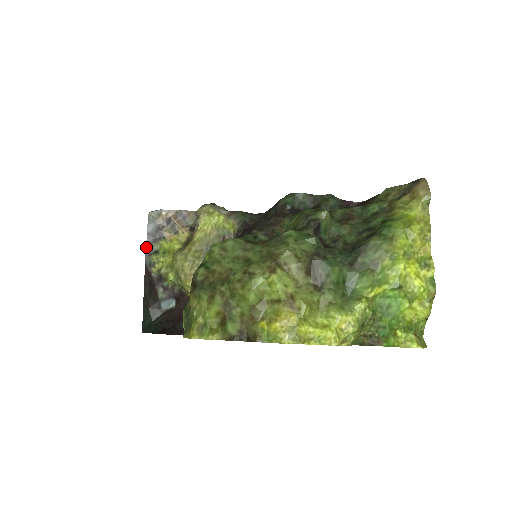
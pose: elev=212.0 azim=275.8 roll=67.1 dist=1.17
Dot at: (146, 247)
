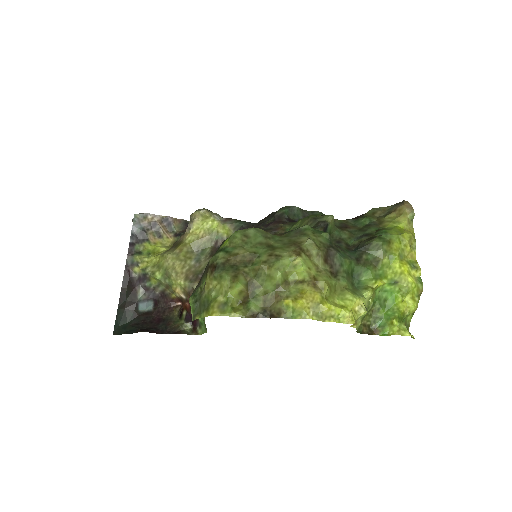
Dot at: (129, 247)
